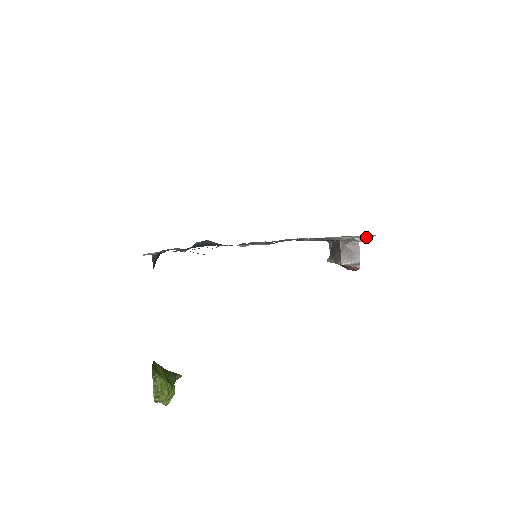
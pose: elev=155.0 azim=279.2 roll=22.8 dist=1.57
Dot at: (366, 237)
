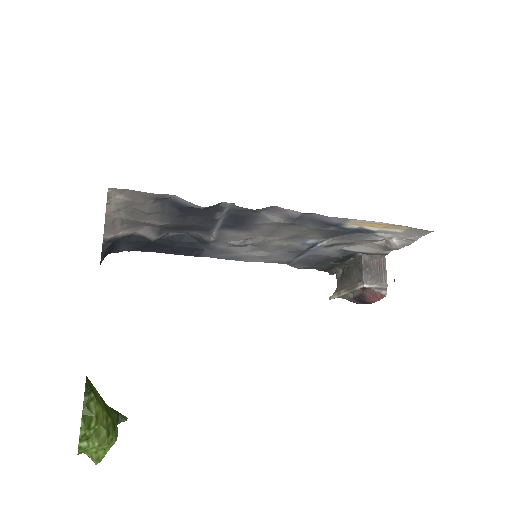
Dot at: (406, 241)
